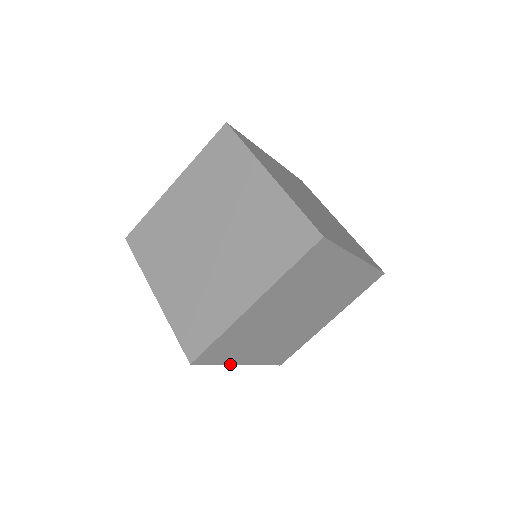
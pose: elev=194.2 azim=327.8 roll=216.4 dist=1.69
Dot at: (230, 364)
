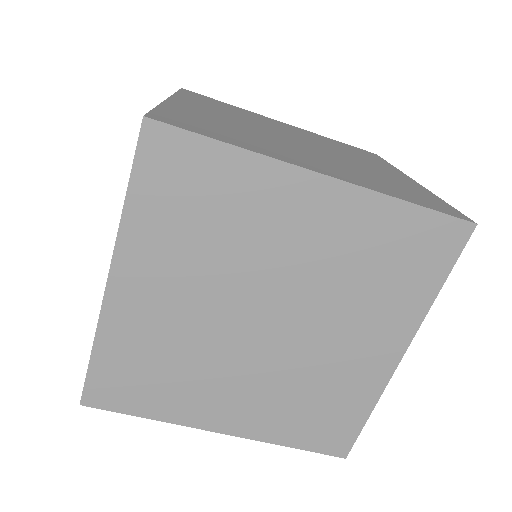
Dot at: (185, 424)
